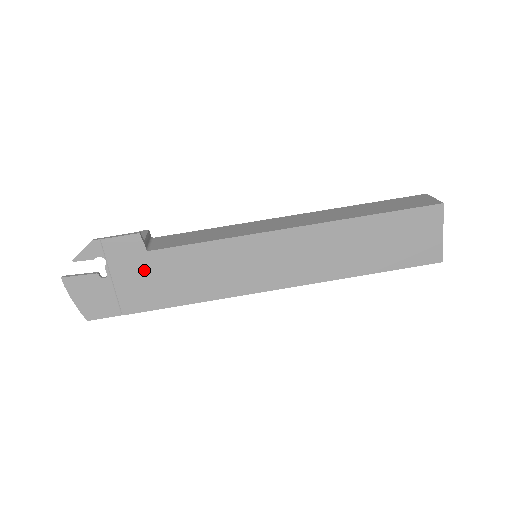
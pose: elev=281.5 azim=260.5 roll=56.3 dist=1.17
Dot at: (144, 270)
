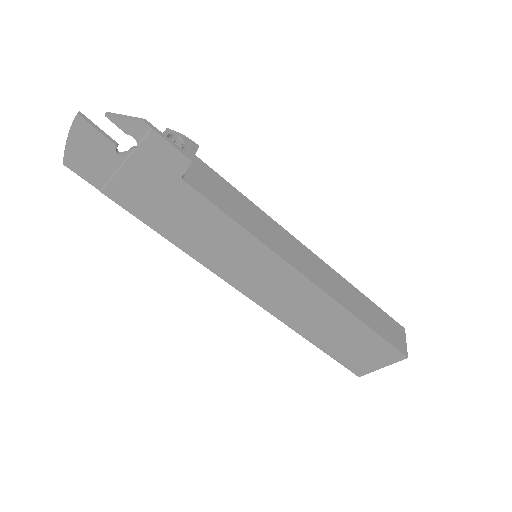
Dot at: (161, 186)
